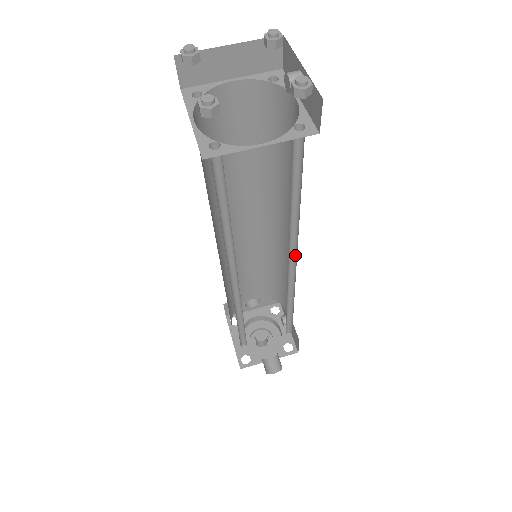
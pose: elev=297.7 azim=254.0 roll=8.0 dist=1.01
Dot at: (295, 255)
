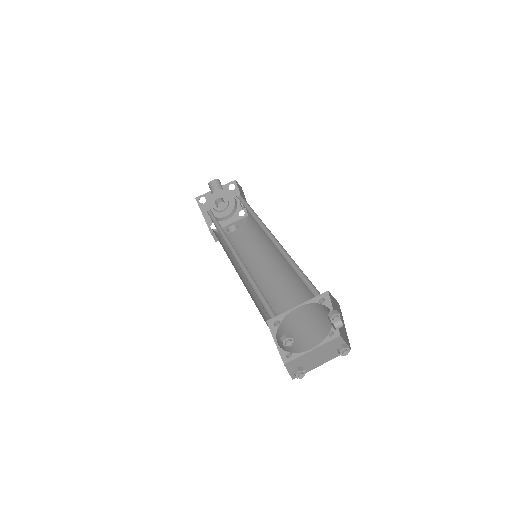
Dot at: occluded
